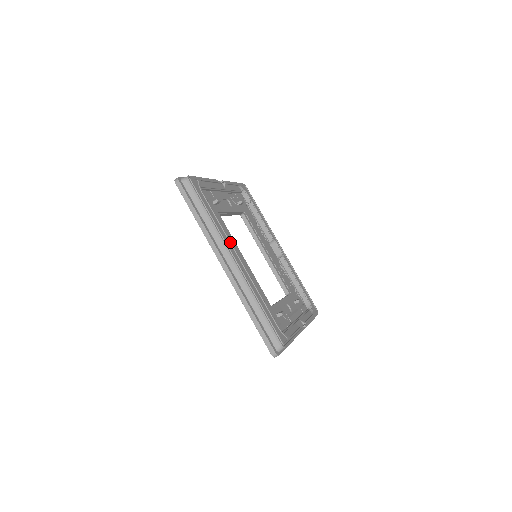
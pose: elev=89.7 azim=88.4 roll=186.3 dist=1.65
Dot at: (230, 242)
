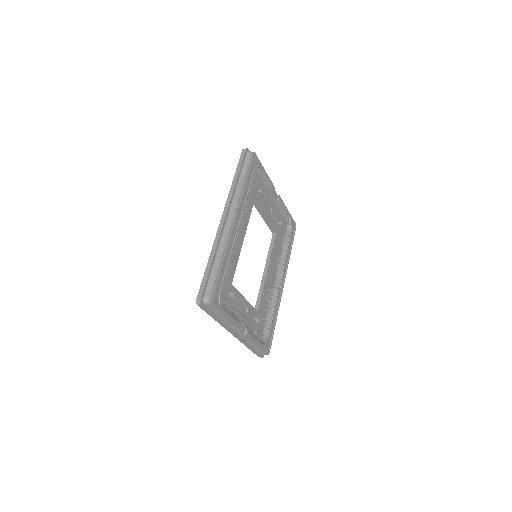
Dot at: (243, 211)
